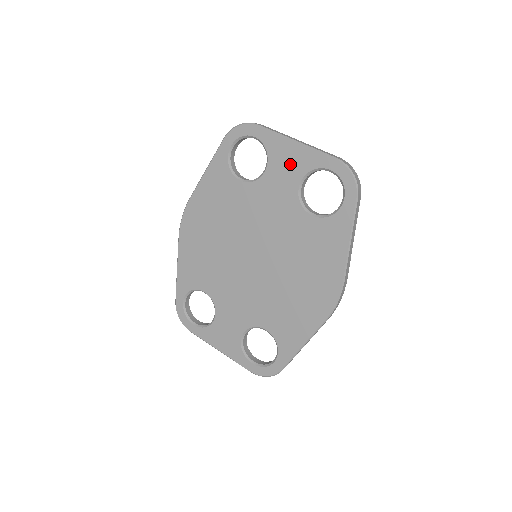
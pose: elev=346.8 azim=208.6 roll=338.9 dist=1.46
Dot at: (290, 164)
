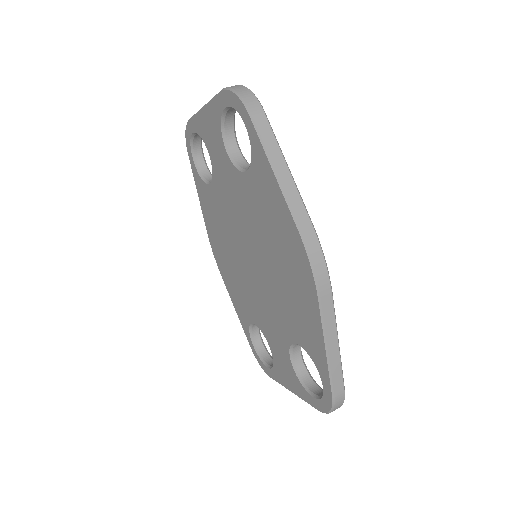
Dot at: (212, 134)
